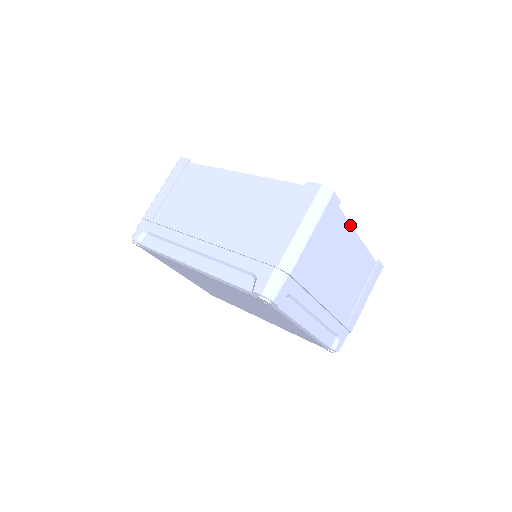
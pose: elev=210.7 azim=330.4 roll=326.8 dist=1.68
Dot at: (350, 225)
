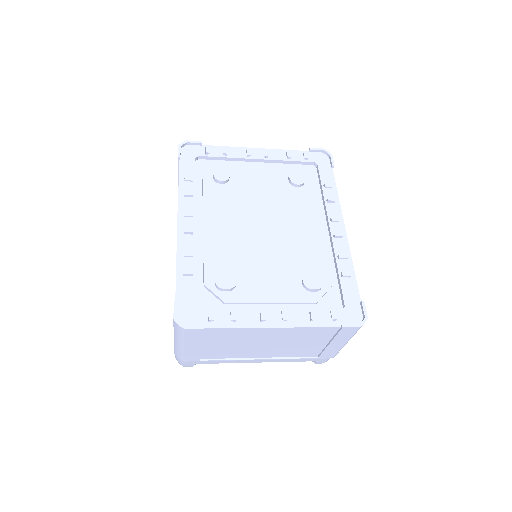
Dot at: (246, 328)
